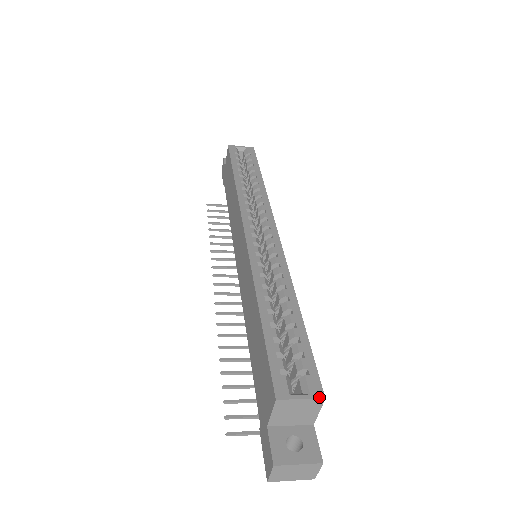
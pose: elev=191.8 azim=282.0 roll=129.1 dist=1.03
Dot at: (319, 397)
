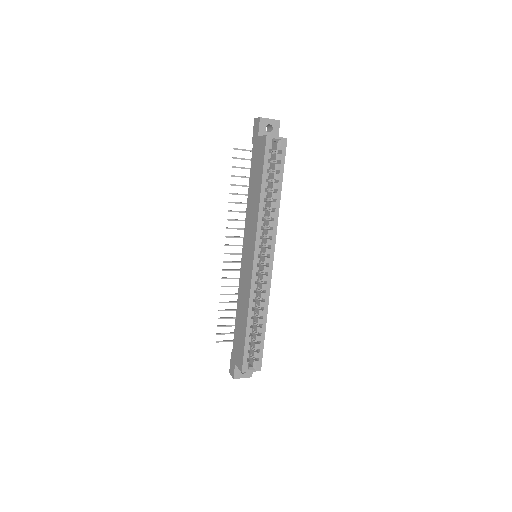
Dot at: occluded
